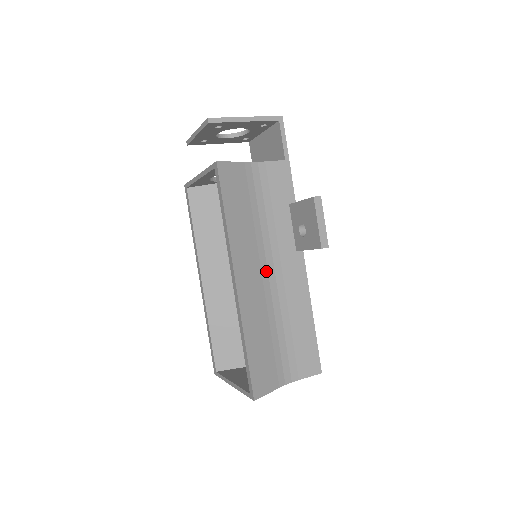
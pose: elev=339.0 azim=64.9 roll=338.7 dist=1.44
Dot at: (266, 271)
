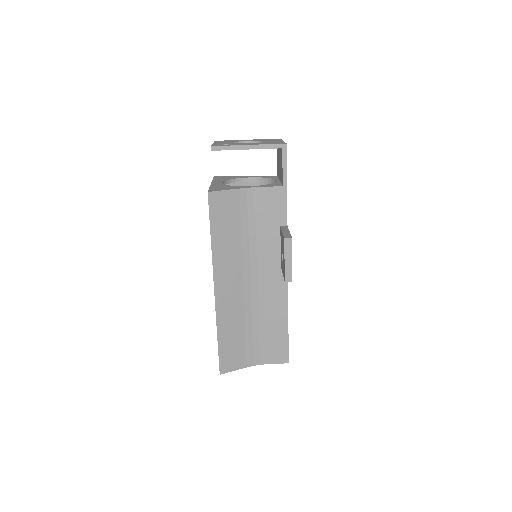
Dot at: (249, 280)
